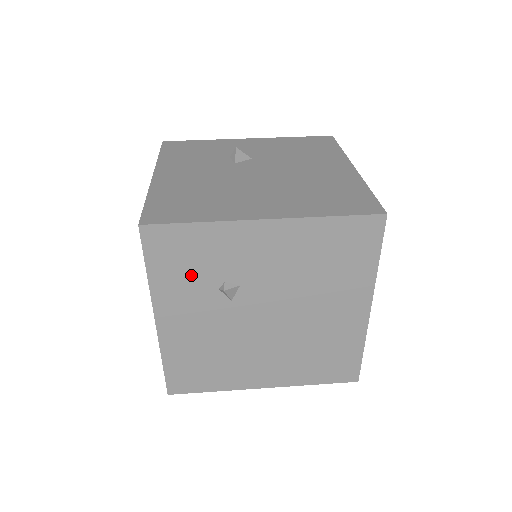
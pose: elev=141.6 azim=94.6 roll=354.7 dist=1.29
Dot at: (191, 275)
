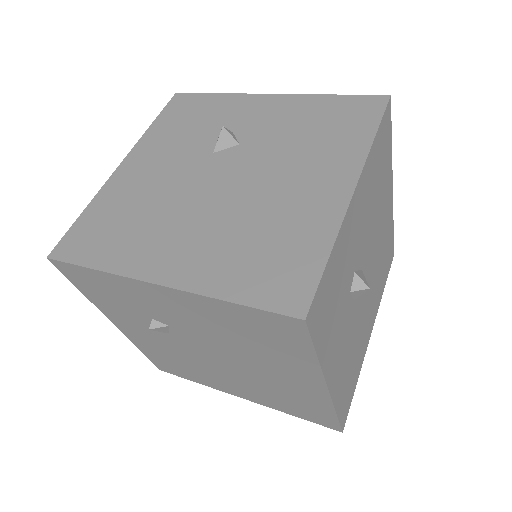
Dot at: (119, 305)
